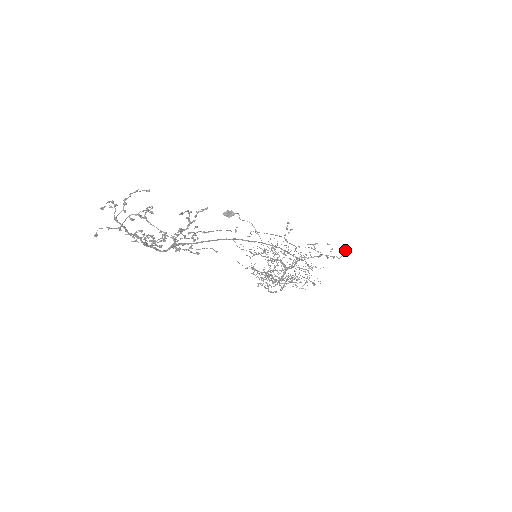
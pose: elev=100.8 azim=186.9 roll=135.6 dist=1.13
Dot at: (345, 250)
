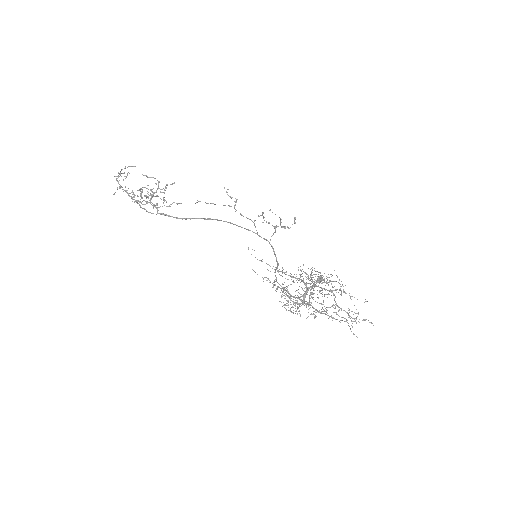
Dot at: (294, 219)
